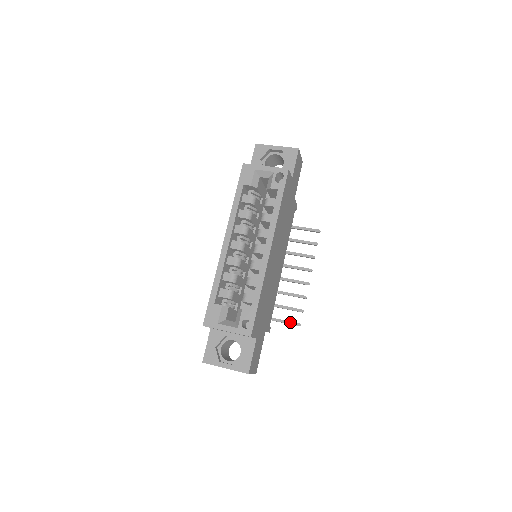
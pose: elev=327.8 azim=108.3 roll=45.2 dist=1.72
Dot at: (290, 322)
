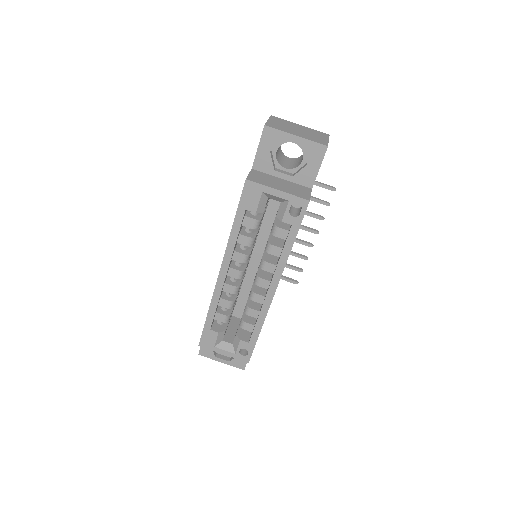
Dot at: (287, 279)
